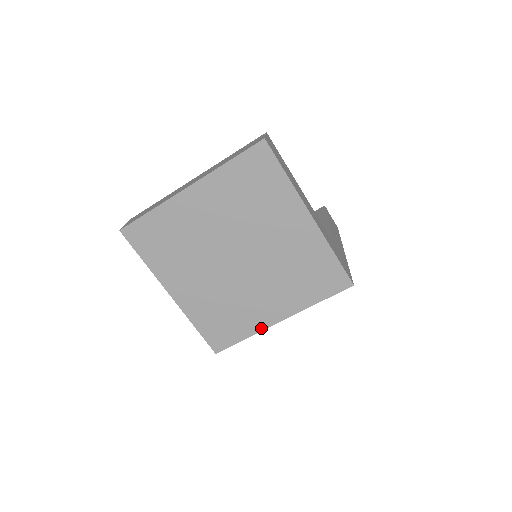
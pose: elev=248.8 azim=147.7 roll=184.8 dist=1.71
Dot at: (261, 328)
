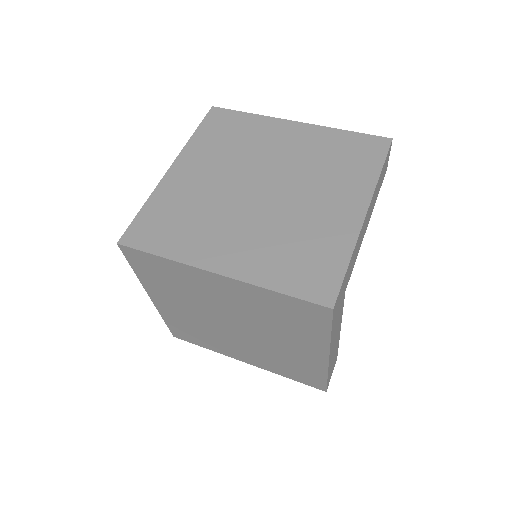
Dot at: (190, 261)
